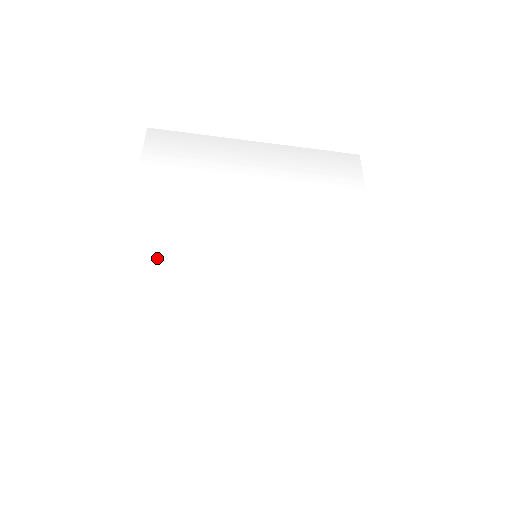
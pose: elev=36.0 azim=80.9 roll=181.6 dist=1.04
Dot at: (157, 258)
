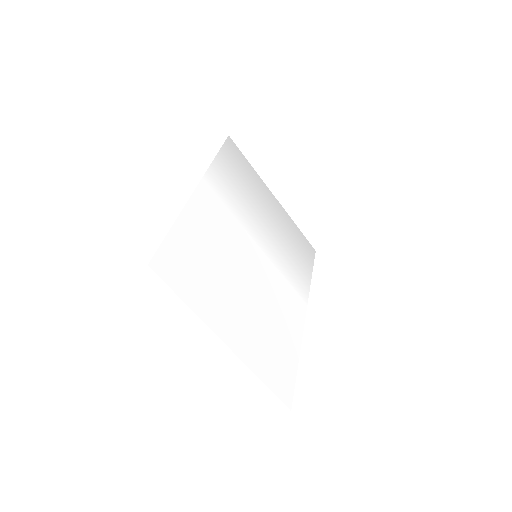
Dot at: (211, 211)
